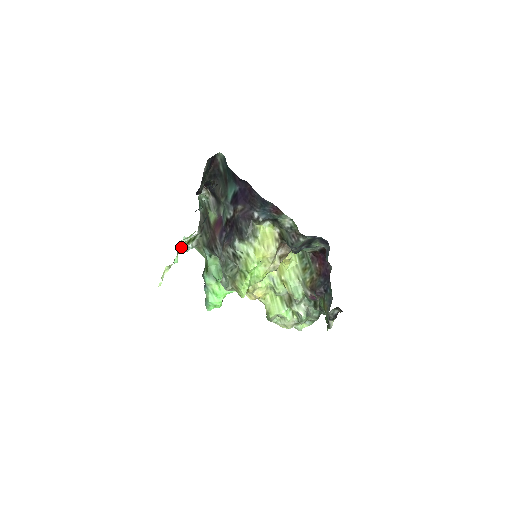
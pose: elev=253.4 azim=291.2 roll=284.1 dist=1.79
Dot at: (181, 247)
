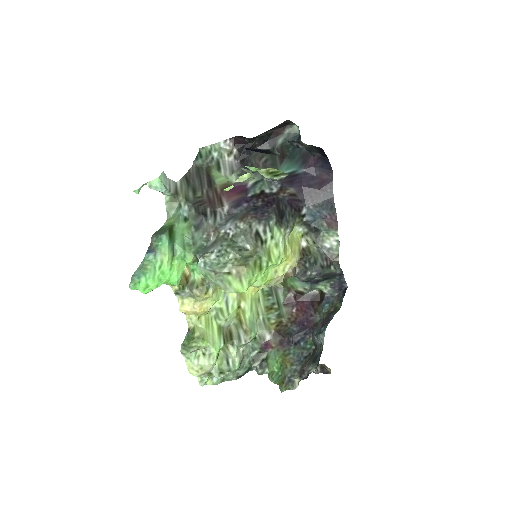
Dot at: (160, 179)
